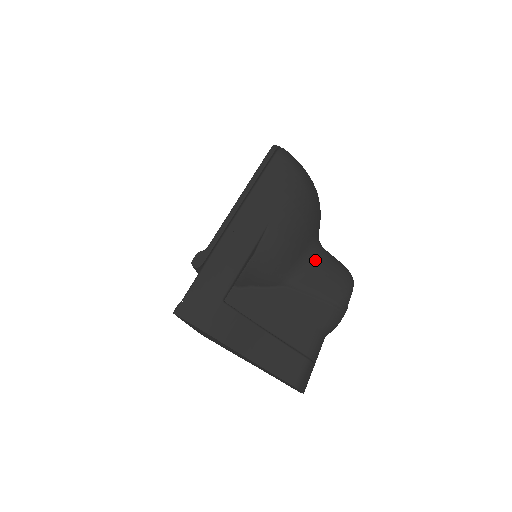
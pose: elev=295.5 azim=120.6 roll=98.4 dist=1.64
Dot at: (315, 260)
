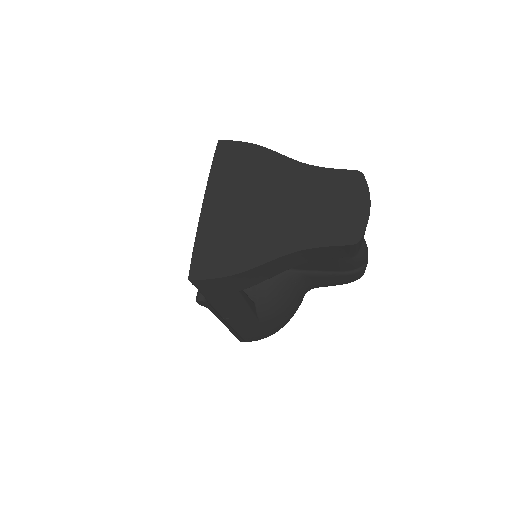
Dot at: occluded
